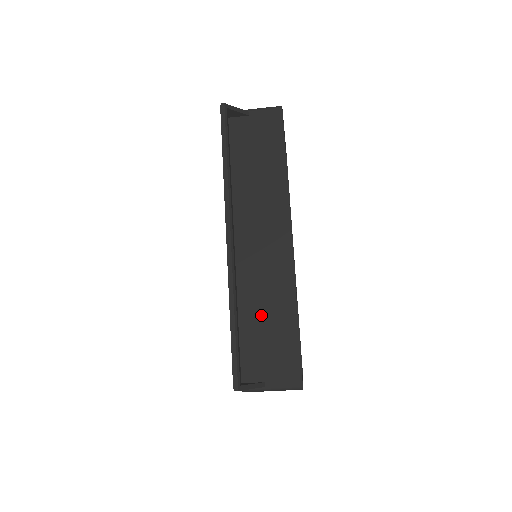
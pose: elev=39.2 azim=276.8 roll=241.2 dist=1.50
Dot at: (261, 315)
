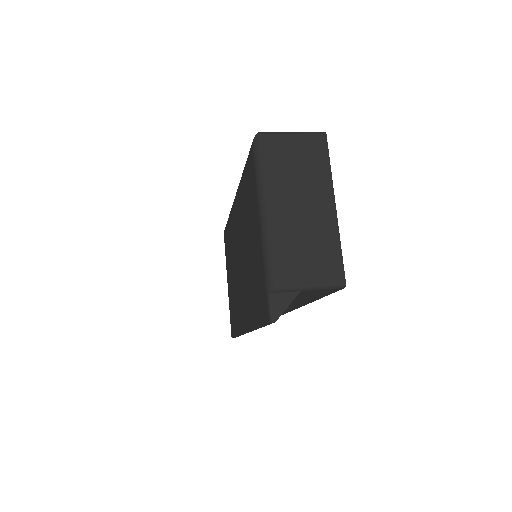
Dot at: occluded
